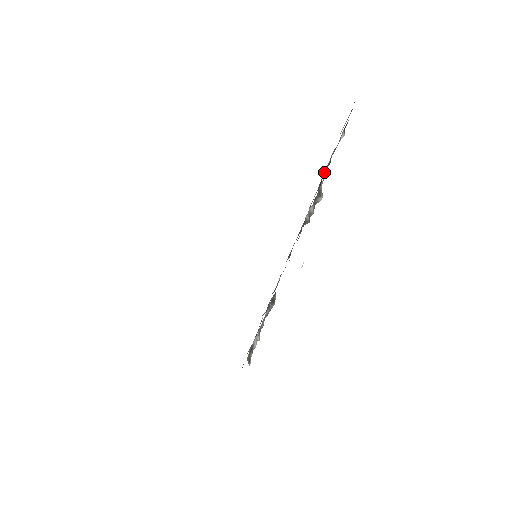
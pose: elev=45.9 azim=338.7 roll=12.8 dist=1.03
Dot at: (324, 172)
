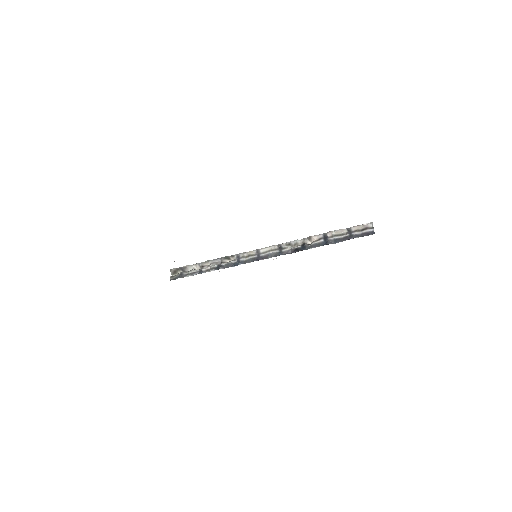
Dot at: (327, 242)
